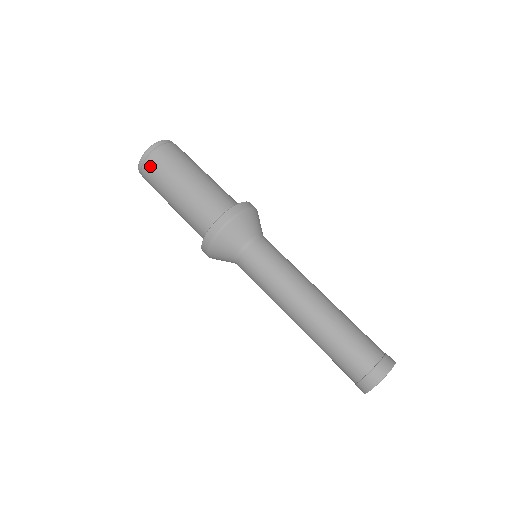
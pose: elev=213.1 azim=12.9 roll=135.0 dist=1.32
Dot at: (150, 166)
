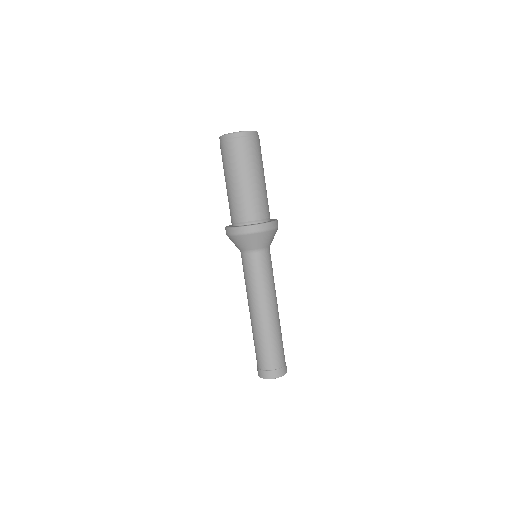
Dot at: (240, 145)
